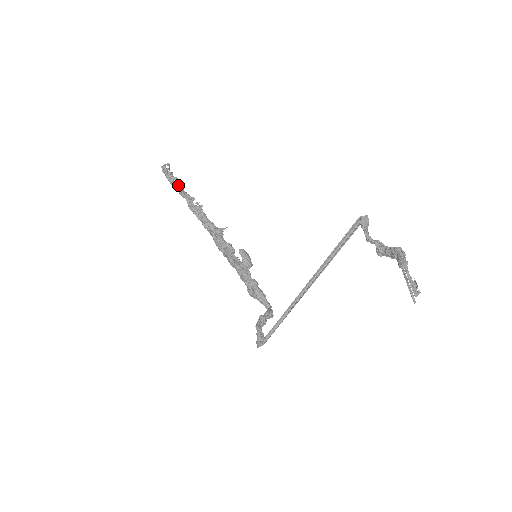
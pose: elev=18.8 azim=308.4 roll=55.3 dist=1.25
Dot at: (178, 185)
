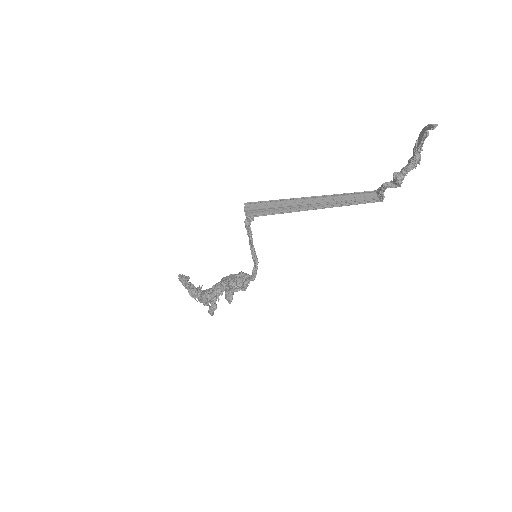
Dot at: (188, 279)
